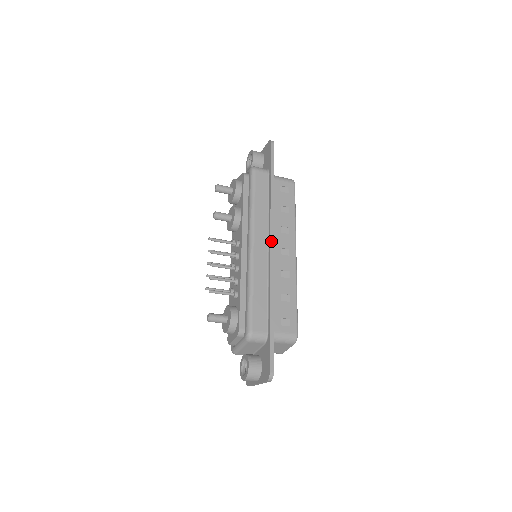
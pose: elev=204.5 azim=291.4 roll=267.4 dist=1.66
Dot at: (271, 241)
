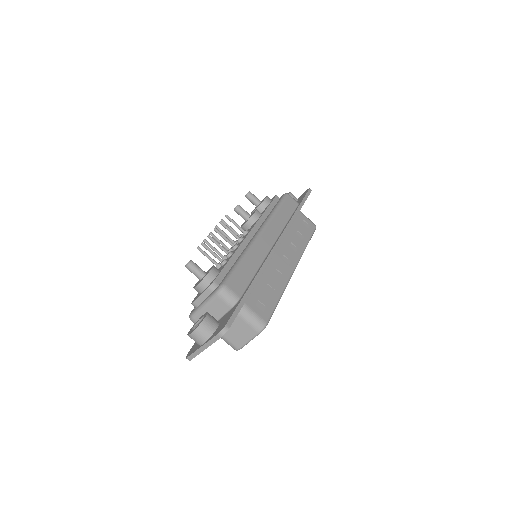
Dot at: (279, 240)
